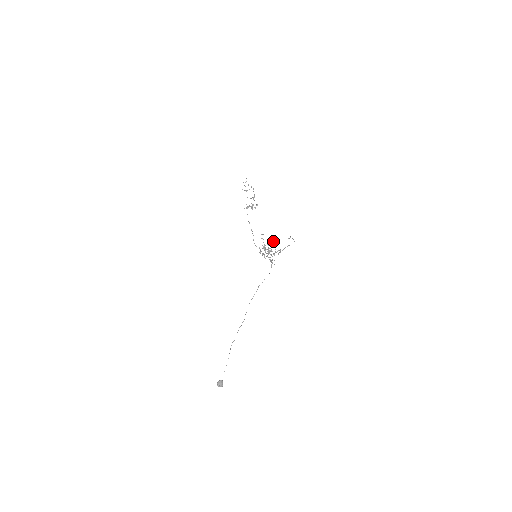
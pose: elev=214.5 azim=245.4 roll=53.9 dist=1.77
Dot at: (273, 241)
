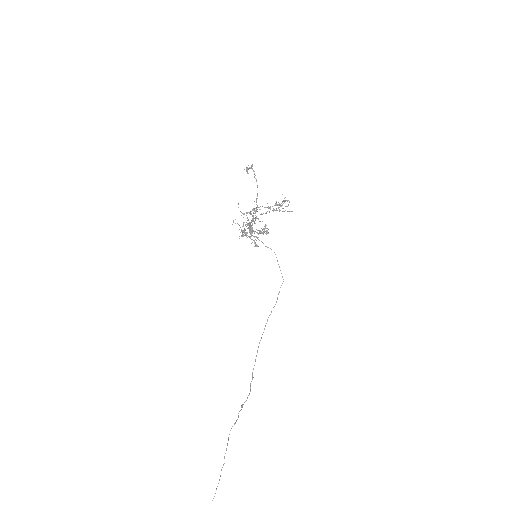
Dot at: occluded
